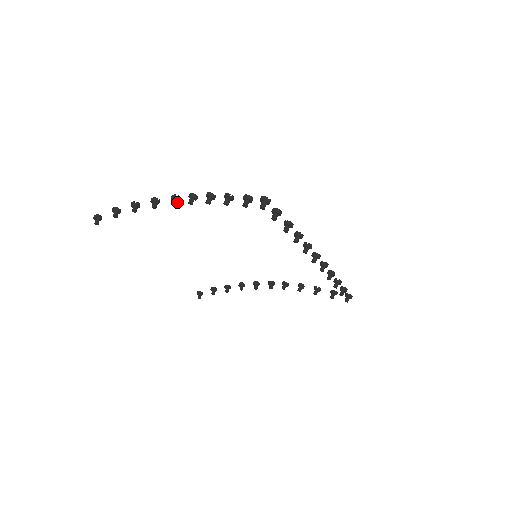
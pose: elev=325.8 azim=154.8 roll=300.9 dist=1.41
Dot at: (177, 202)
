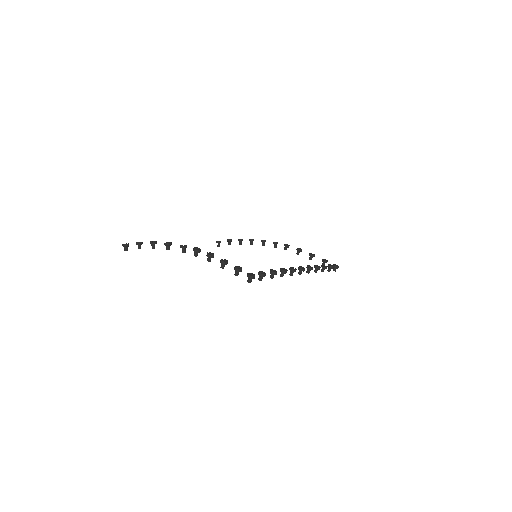
Dot at: (185, 250)
